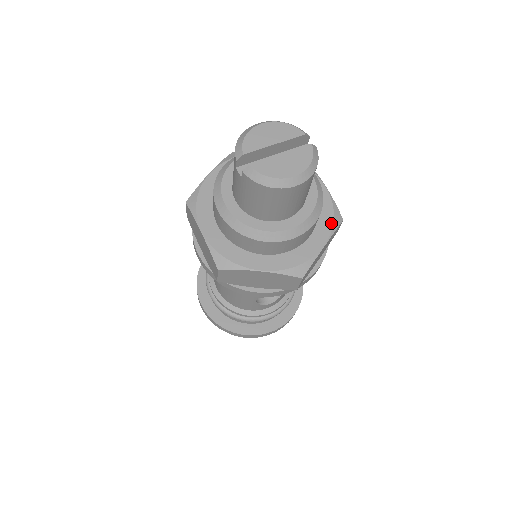
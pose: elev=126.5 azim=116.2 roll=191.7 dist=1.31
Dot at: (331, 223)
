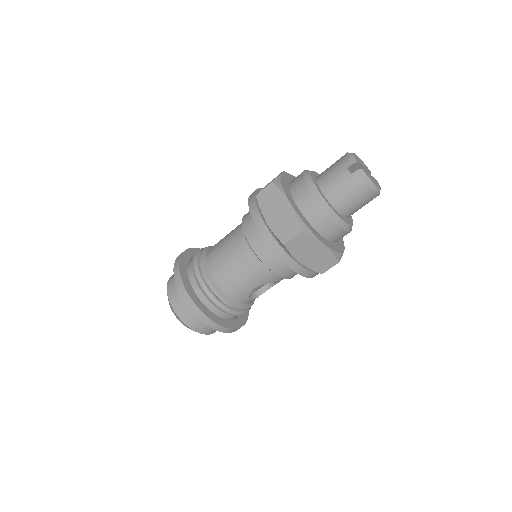
Dot at: (342, 240)
